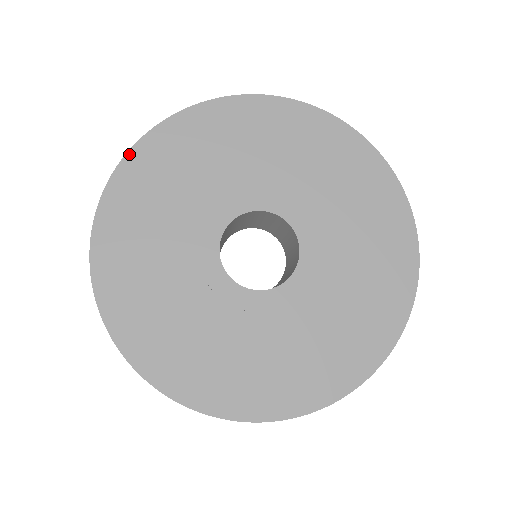
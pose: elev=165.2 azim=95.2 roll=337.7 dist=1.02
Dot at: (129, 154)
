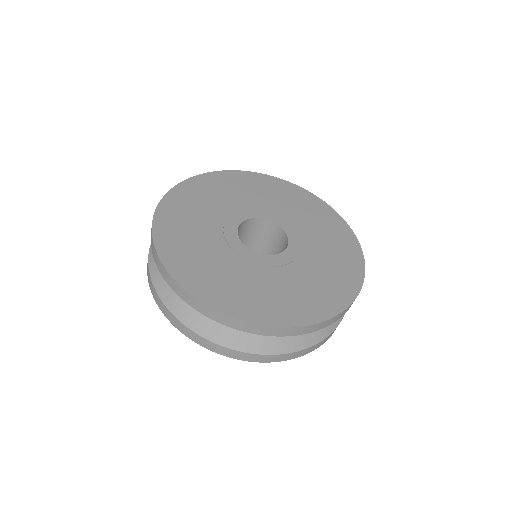
Dot at: (183, 182)
